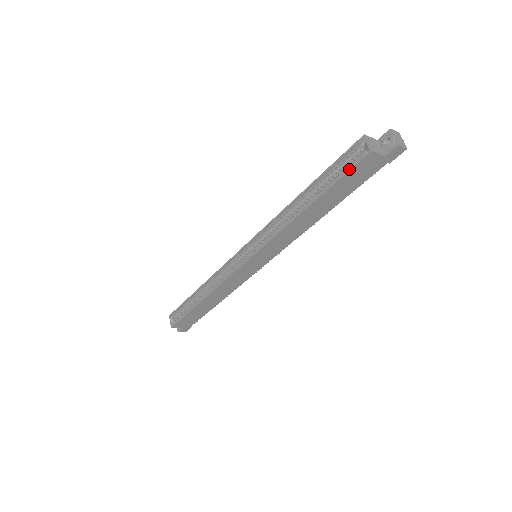
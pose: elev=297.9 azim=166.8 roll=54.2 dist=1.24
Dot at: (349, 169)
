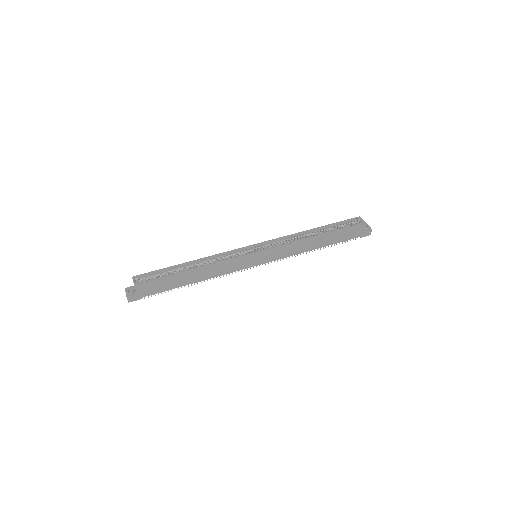
Dot at: (351, 226)
